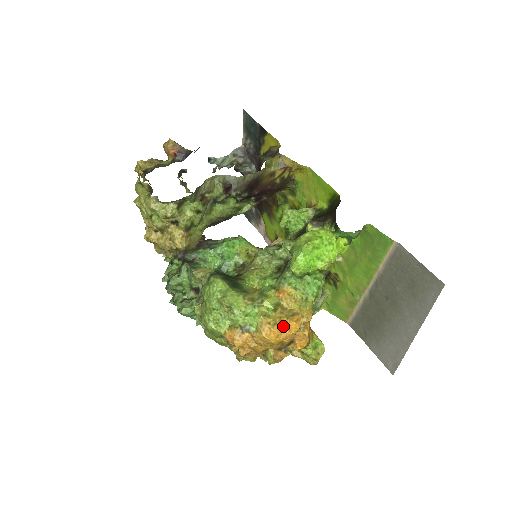
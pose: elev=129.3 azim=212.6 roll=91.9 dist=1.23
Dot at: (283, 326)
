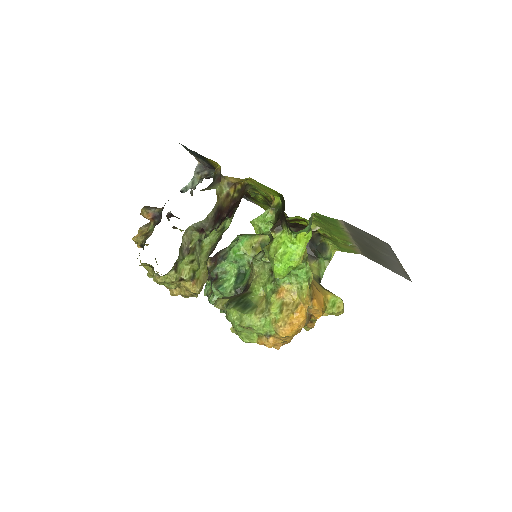
Dot at: (292, 321)
